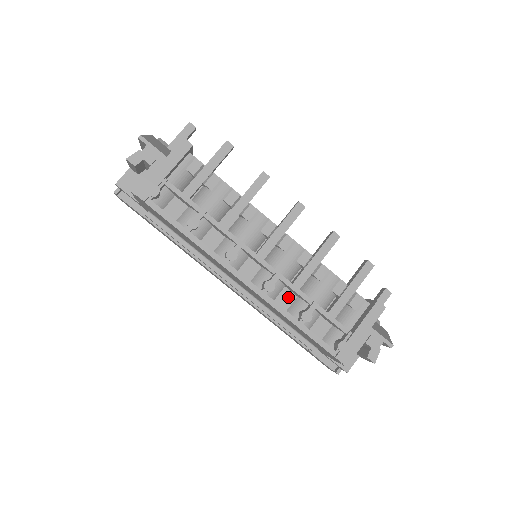
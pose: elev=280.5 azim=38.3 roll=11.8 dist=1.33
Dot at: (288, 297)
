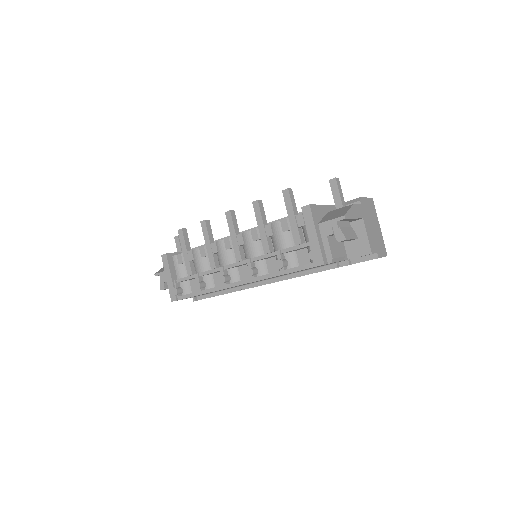
Dot at: (272, 263)
